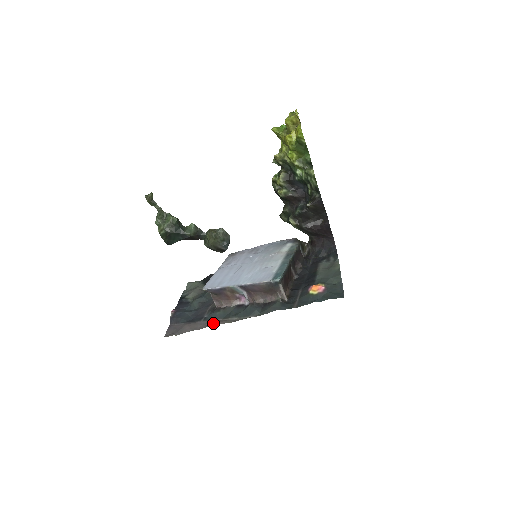
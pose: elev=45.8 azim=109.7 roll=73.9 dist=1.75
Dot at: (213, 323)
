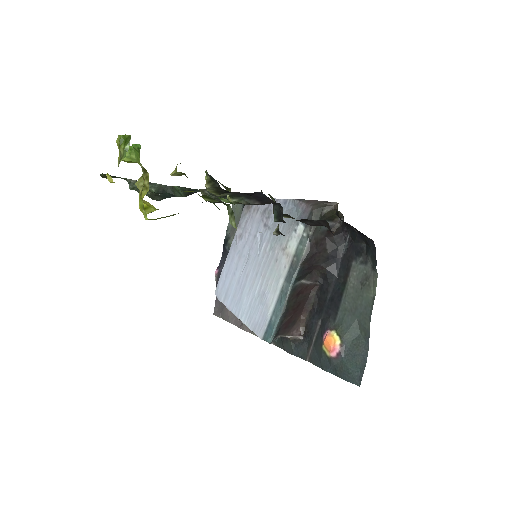
Dot at: (242, 326)
